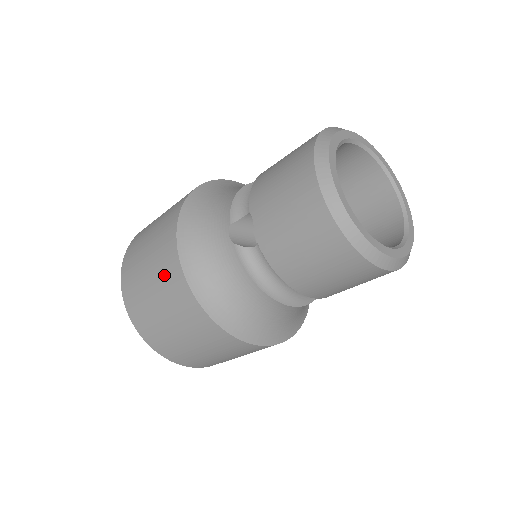
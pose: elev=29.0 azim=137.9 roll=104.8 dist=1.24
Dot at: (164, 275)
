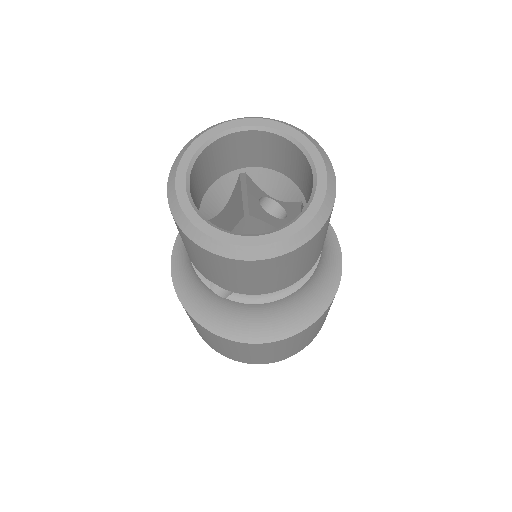
Dot at: (223, 343)
